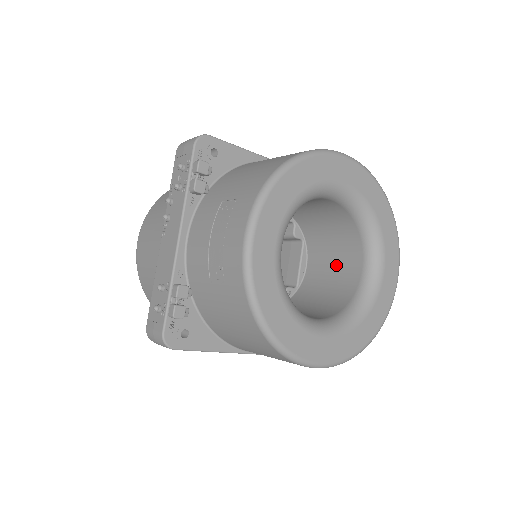
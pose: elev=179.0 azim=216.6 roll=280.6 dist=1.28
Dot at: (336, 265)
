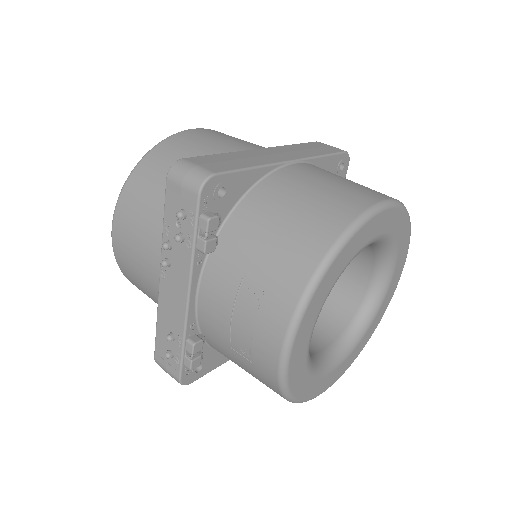
Dot at: occluded
